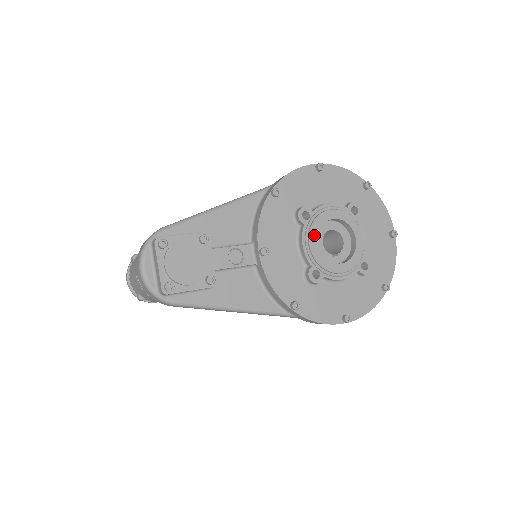
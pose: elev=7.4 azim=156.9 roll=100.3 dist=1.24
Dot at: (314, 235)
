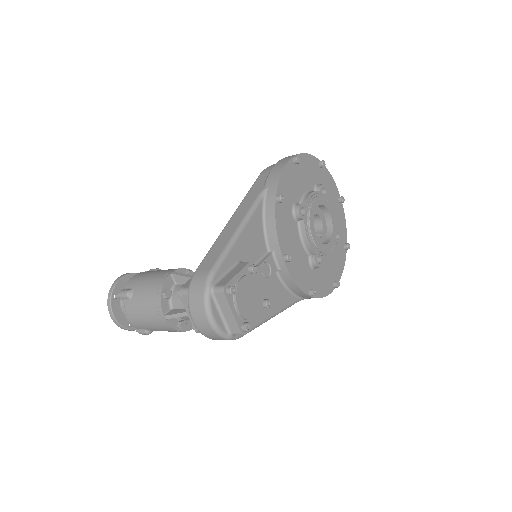
Dot at: (312, 227)
